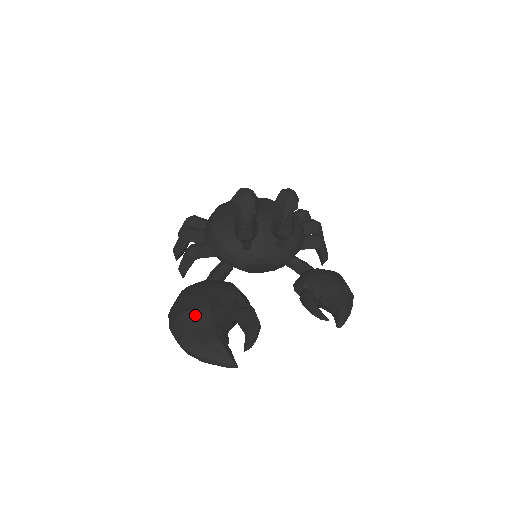
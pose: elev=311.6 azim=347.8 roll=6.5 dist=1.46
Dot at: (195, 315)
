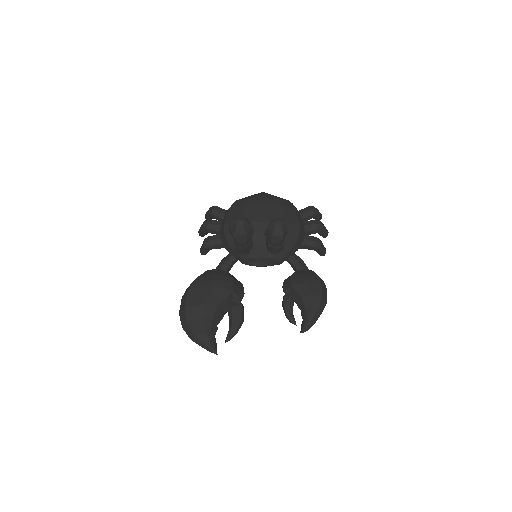
Dot at: (194, 310)
